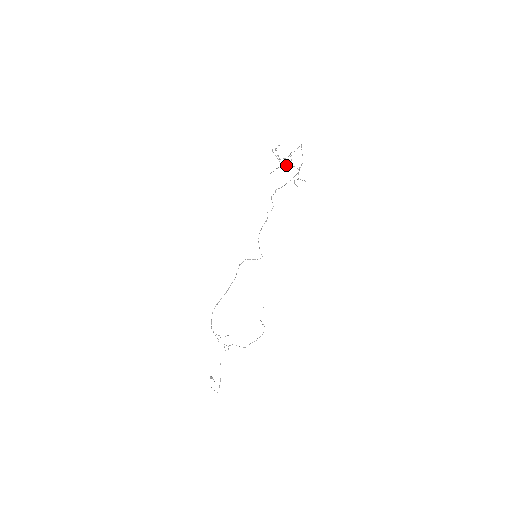
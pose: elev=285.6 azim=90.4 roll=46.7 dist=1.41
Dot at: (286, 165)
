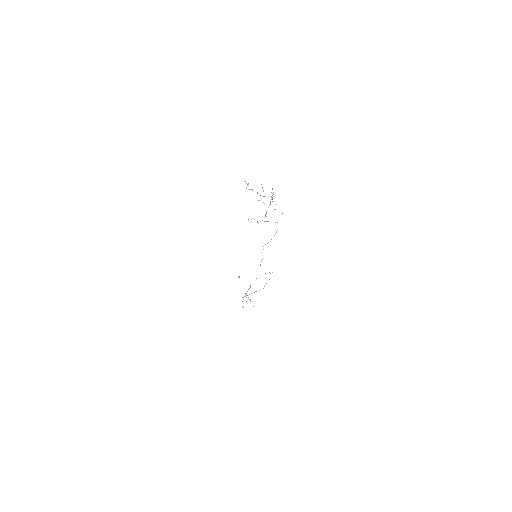
Dot at: occluded
